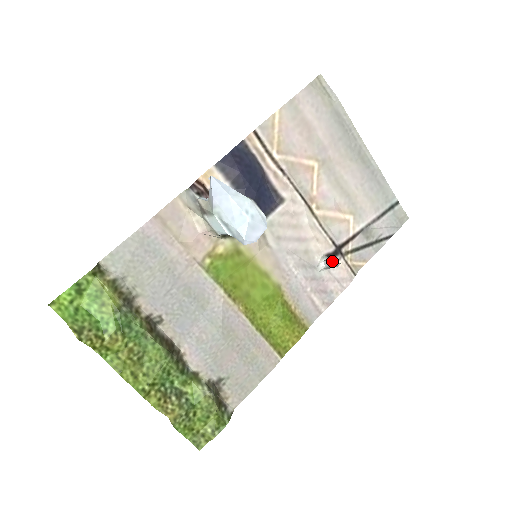
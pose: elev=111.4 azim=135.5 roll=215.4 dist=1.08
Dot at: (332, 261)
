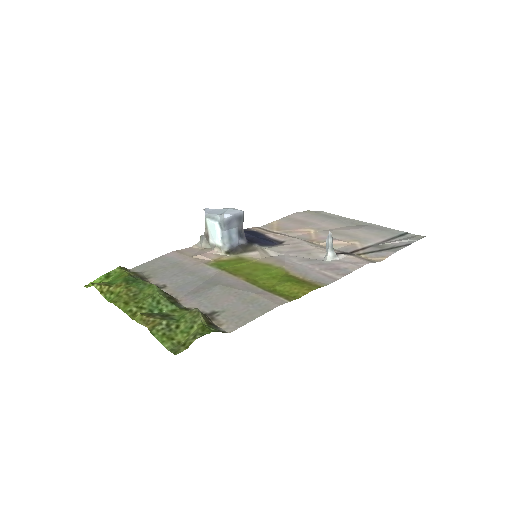
Dot at: (326, 239)
